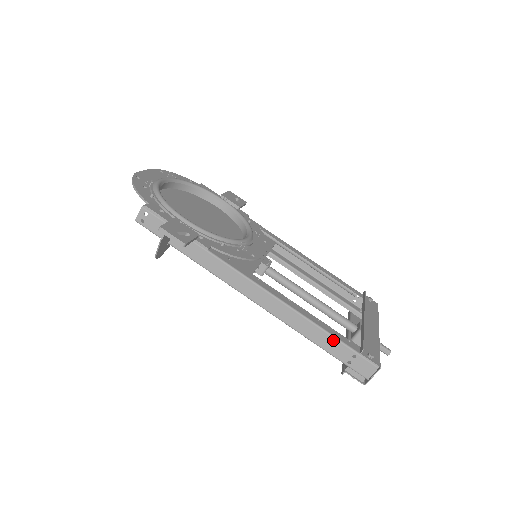
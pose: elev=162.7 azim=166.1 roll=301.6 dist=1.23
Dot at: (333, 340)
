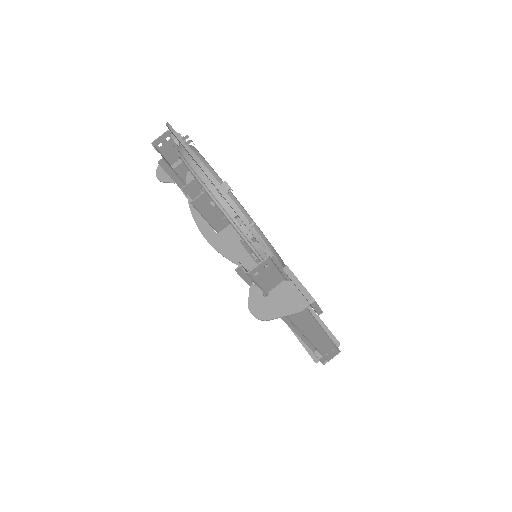
Dot at: (330, 344)
